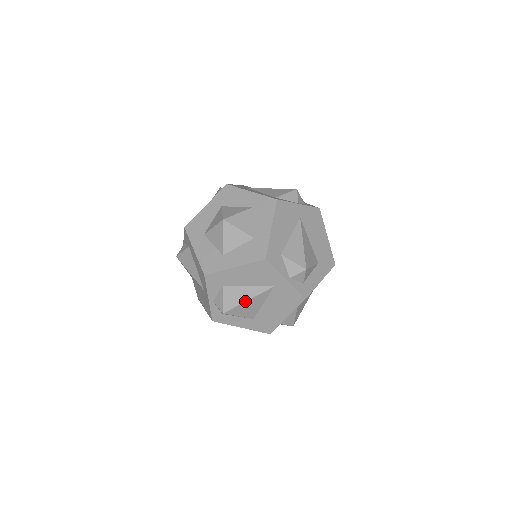
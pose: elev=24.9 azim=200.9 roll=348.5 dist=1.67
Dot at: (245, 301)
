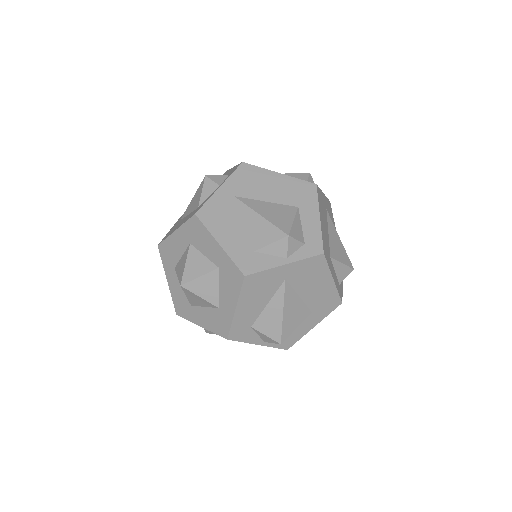
Dot at: occluded
